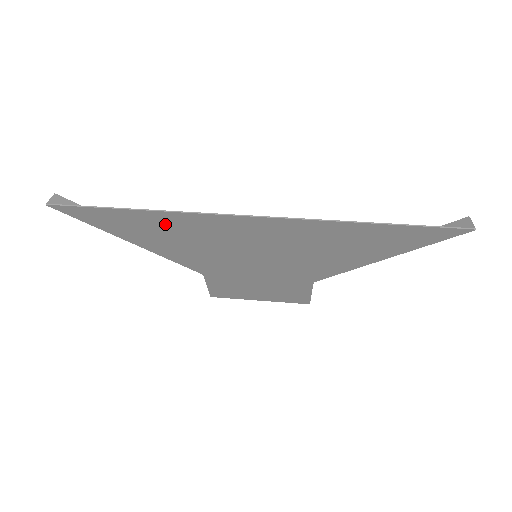
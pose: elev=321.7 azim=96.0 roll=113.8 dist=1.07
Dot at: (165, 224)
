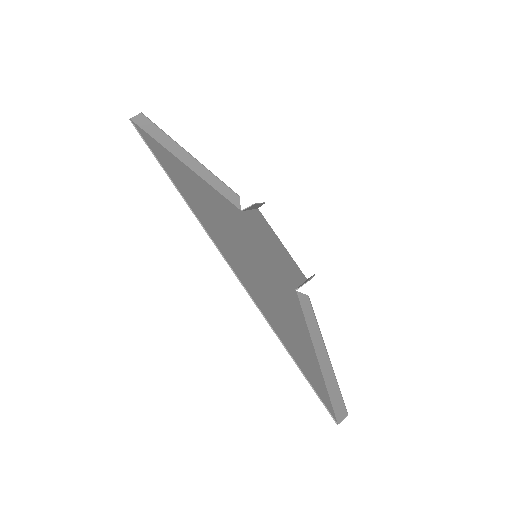
Dot at: (195, 201)
